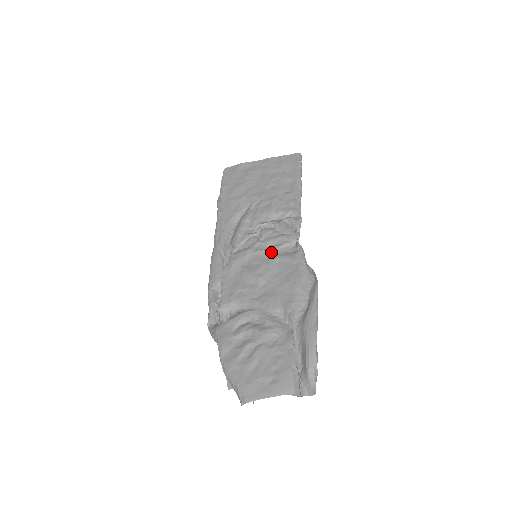
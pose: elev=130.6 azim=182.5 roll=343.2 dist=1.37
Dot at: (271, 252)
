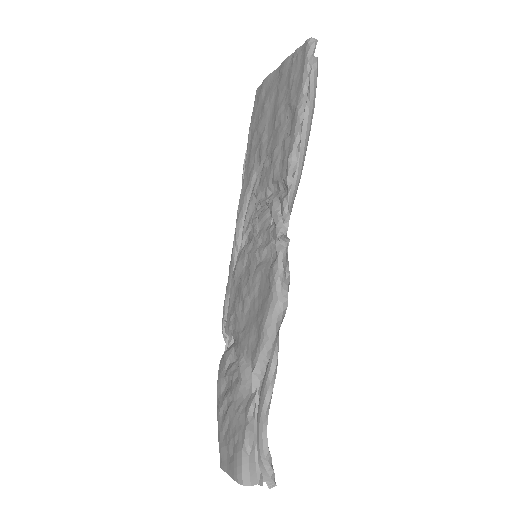
Dot at: (259, 257)
